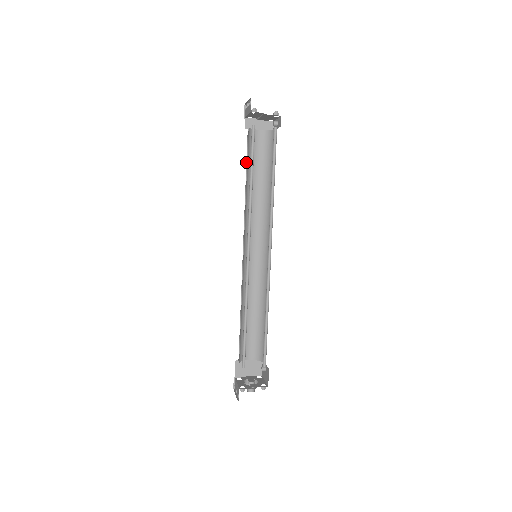
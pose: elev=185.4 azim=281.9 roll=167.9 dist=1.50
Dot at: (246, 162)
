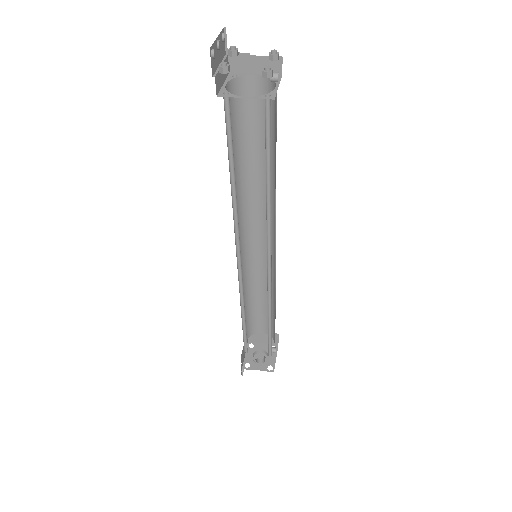
Dot at: (235, 130)
